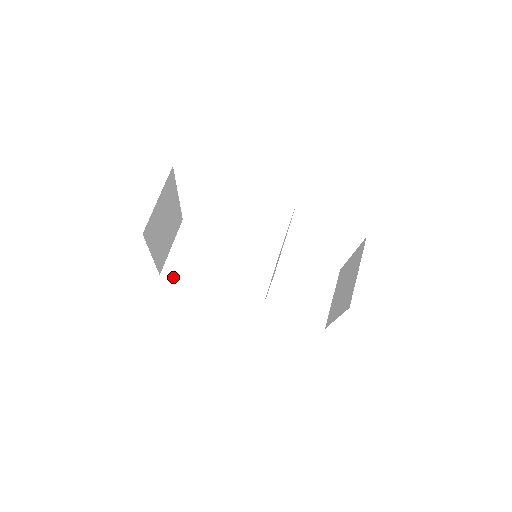
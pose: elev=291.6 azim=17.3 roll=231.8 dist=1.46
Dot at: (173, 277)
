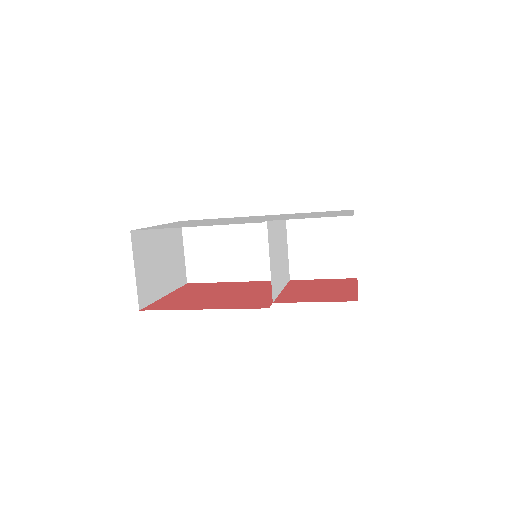
Dot at: (199, 281)
